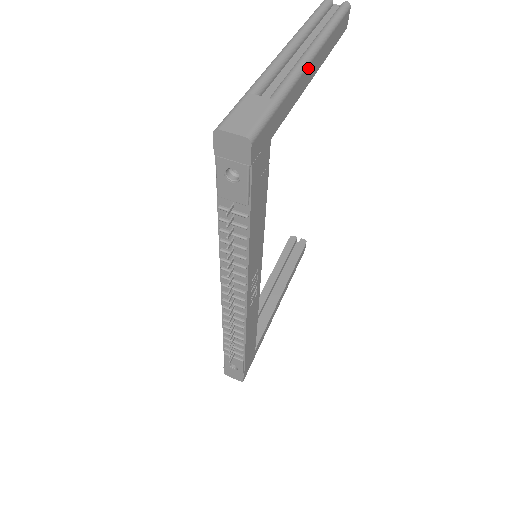
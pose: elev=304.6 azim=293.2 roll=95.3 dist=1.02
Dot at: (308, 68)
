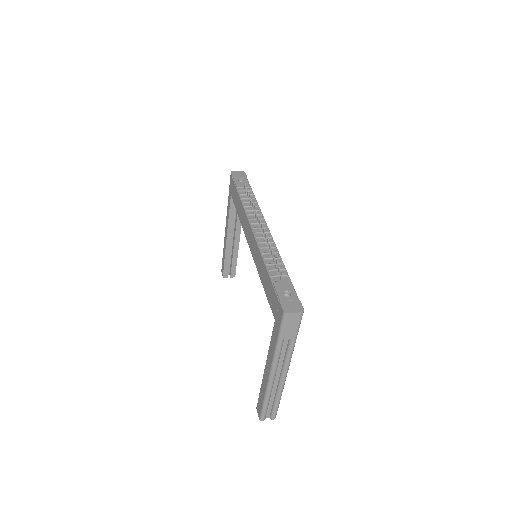
Dot at: occluded
